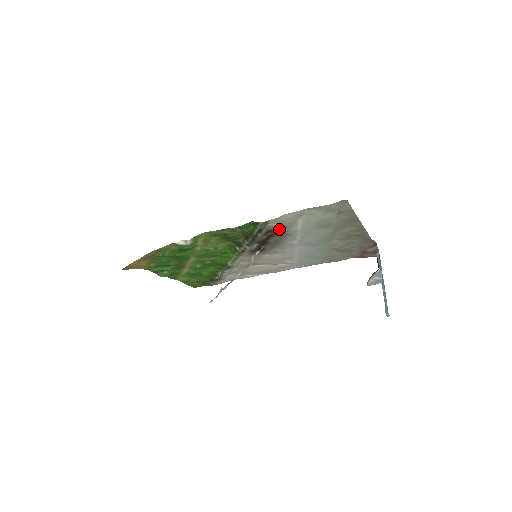
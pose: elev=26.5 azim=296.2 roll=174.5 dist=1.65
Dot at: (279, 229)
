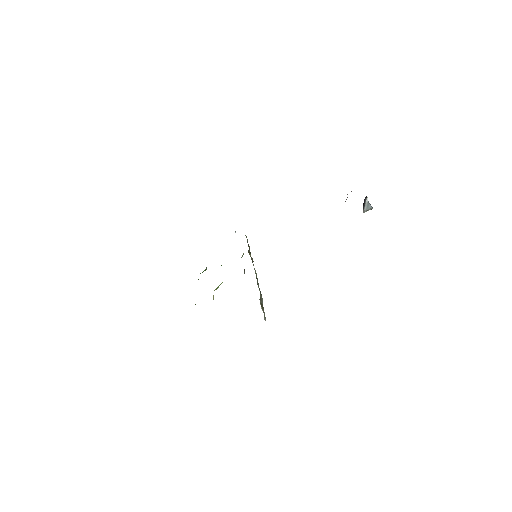
Dot at: occluded
